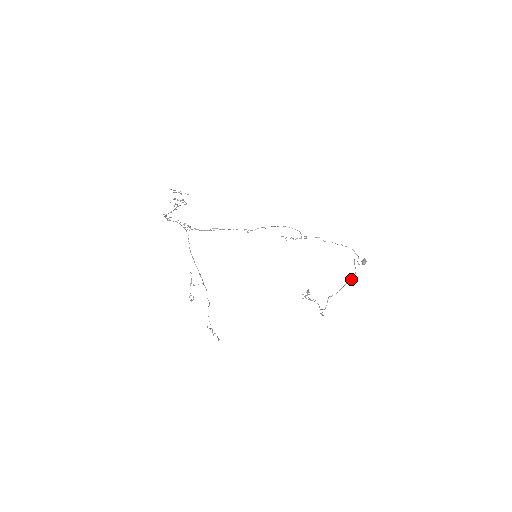
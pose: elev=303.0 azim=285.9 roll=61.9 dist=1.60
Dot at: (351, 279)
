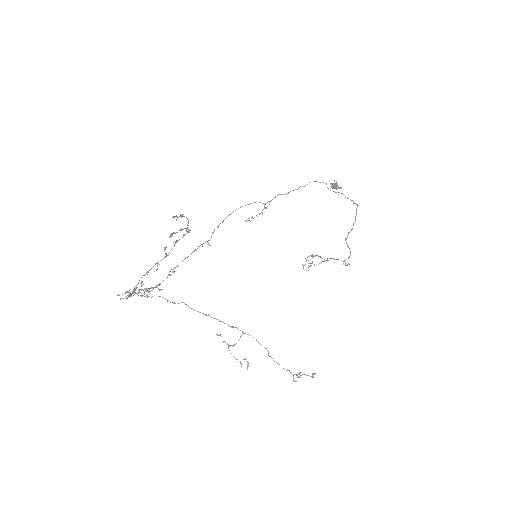
Dot at: (356, 204)
